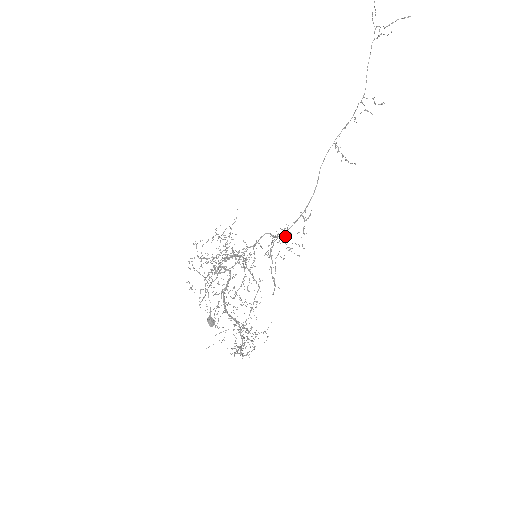
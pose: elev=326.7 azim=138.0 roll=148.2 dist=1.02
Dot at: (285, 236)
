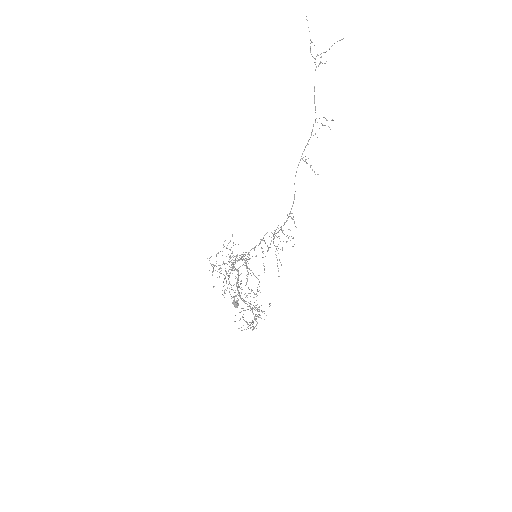
Dot at: (282, 232)
